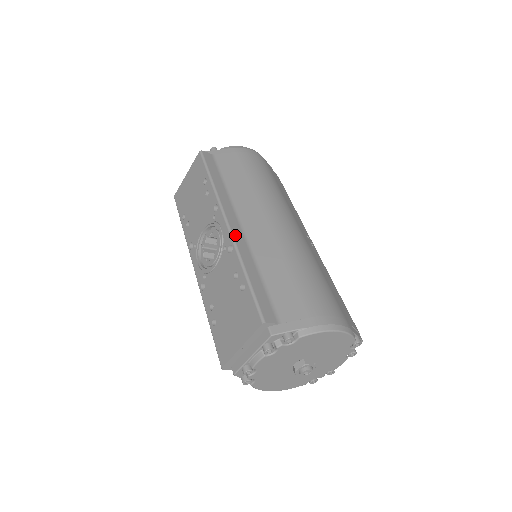
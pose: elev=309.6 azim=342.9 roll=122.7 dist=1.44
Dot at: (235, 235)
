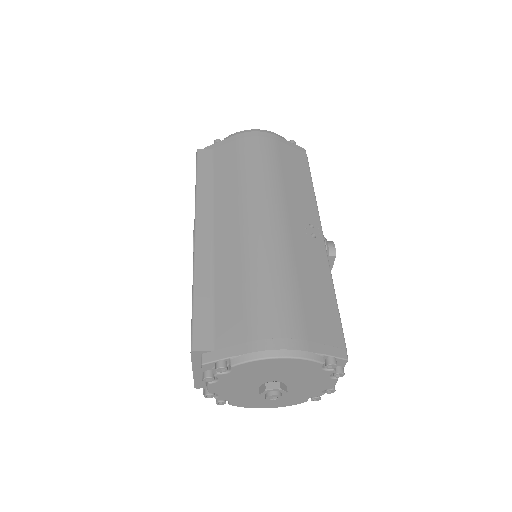
Dot at: (198, 246)
